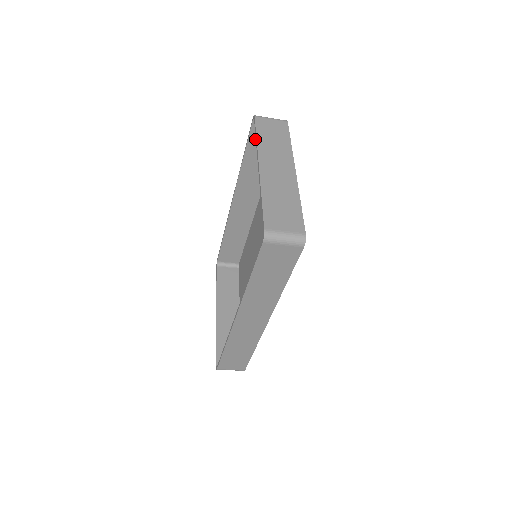
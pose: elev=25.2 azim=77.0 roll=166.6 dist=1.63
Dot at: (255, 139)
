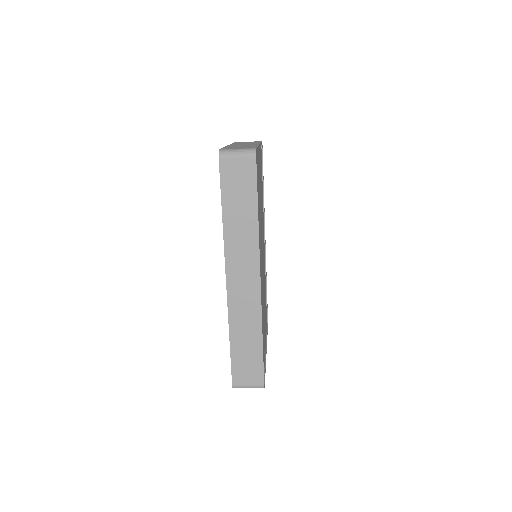
Dot at: occluded
